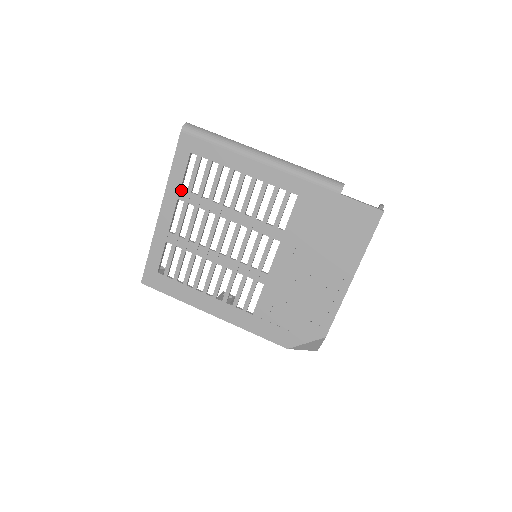
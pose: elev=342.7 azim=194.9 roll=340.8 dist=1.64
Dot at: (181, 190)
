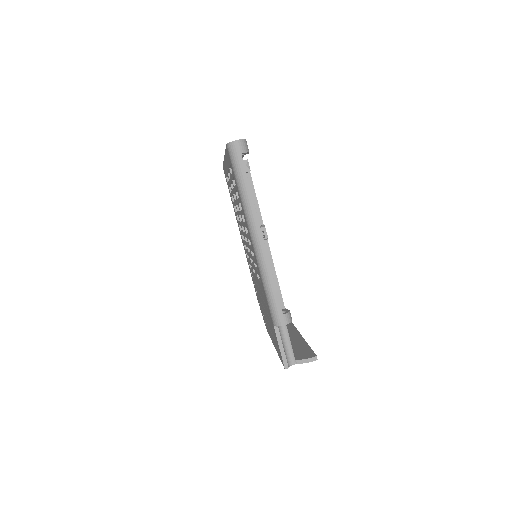
Dot at: (229, 169)
